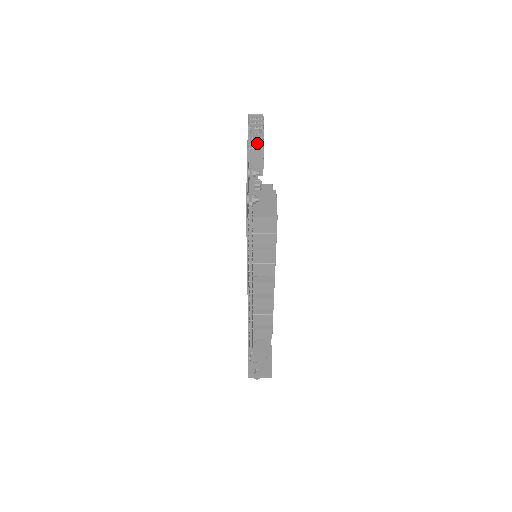
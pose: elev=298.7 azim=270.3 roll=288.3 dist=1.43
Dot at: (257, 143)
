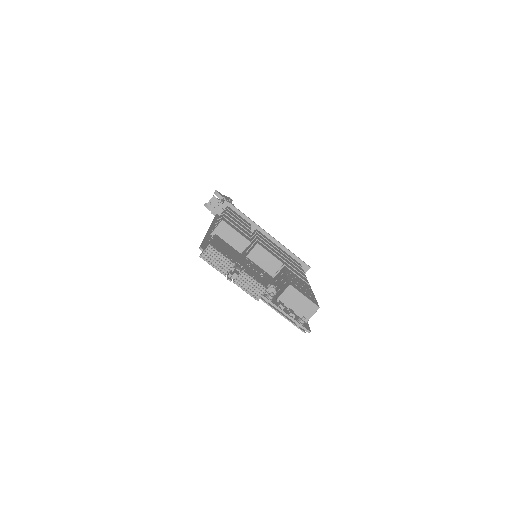
Dot at: (256, 289)
